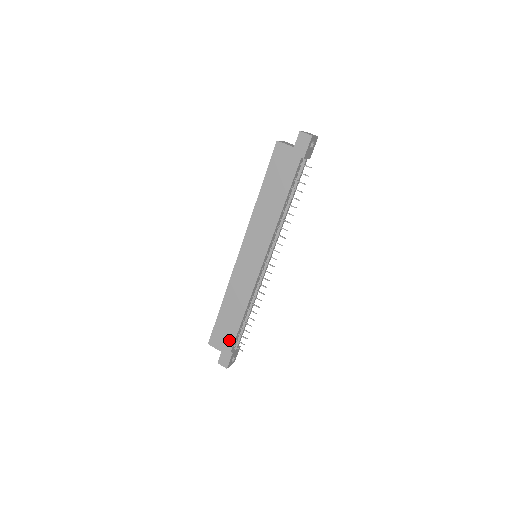
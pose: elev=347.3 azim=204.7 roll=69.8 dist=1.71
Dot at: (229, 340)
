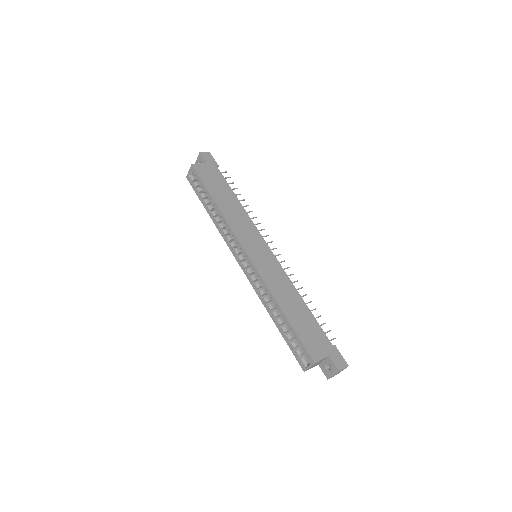
Dot at: (321, 336)
